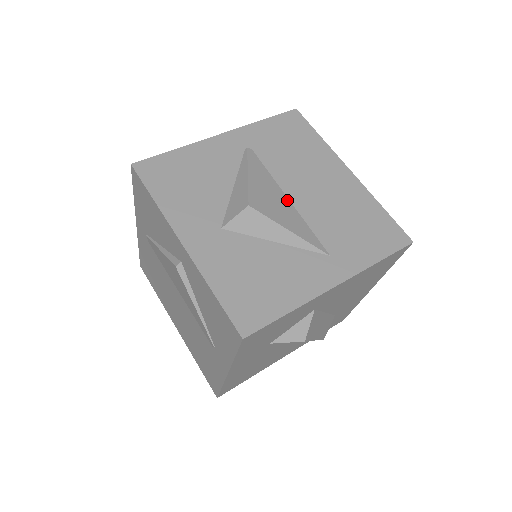
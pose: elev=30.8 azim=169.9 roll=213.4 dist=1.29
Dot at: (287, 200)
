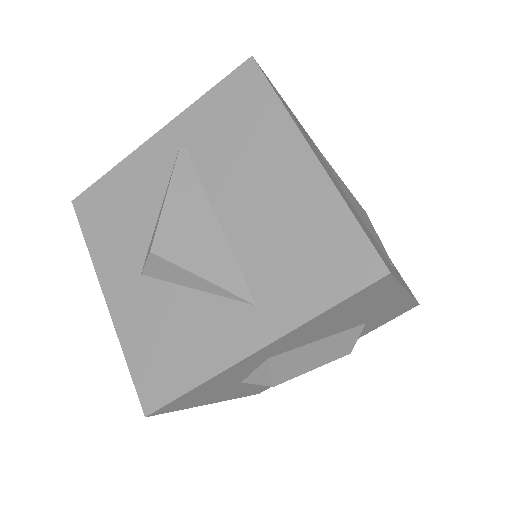
Dot at: (215, 223)
